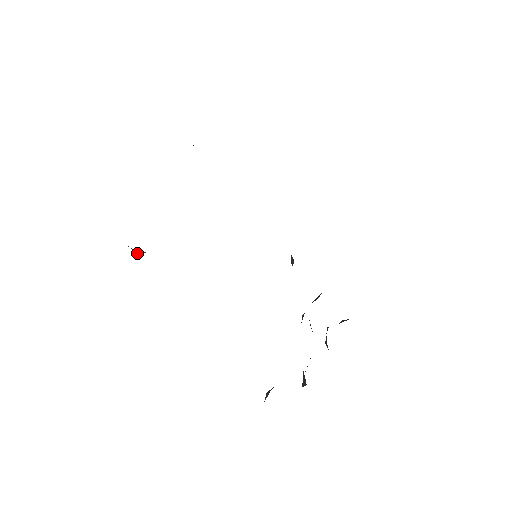
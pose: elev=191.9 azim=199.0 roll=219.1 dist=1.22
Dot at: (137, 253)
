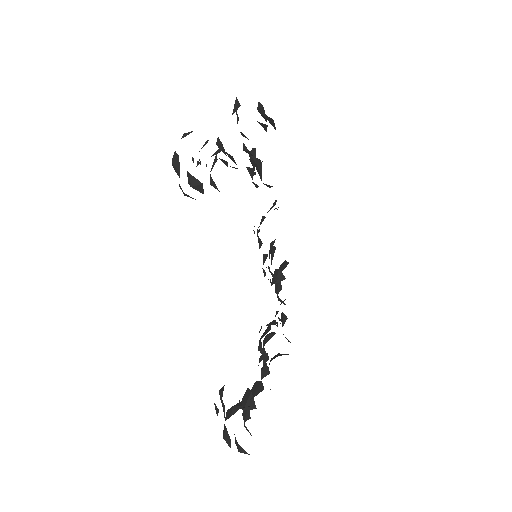
Dot at: (192, 187)
